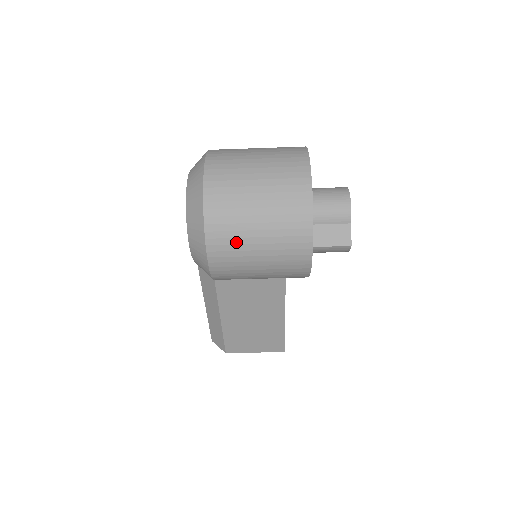
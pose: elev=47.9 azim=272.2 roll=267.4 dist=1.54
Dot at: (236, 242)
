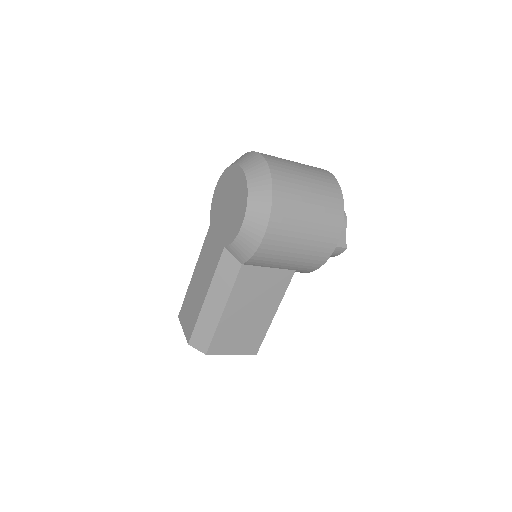
Dot at: (291, 222)
